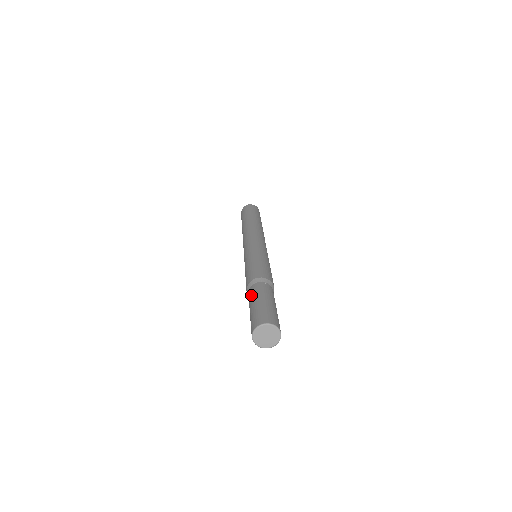
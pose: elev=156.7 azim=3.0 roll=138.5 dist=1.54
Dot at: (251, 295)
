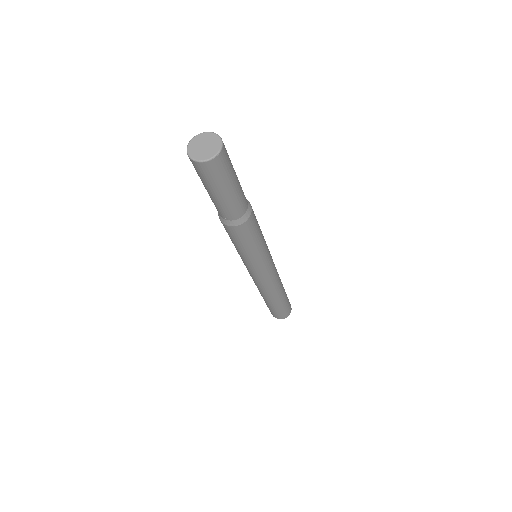
Dot at: occluded
